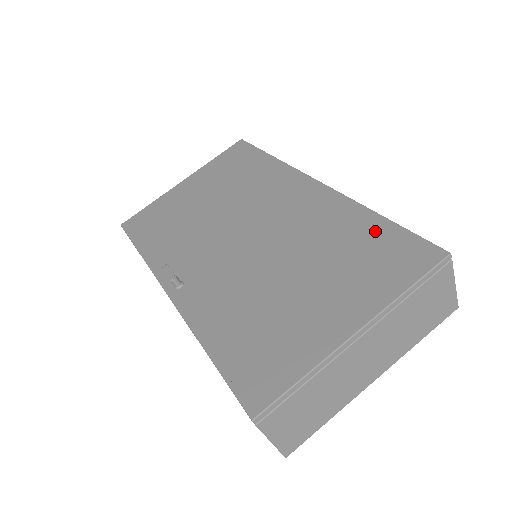
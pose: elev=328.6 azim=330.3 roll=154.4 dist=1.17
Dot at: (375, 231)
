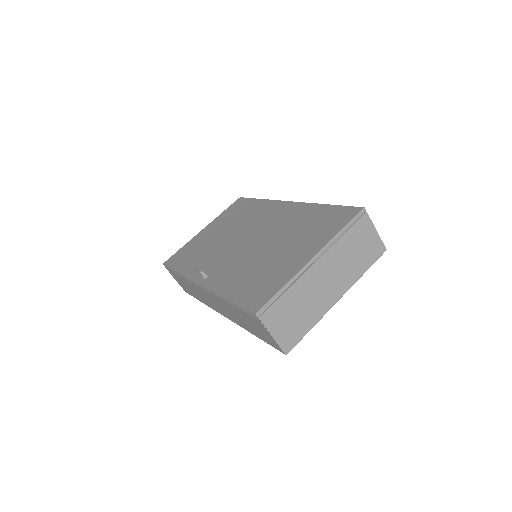
Dot at: (323, 212)
